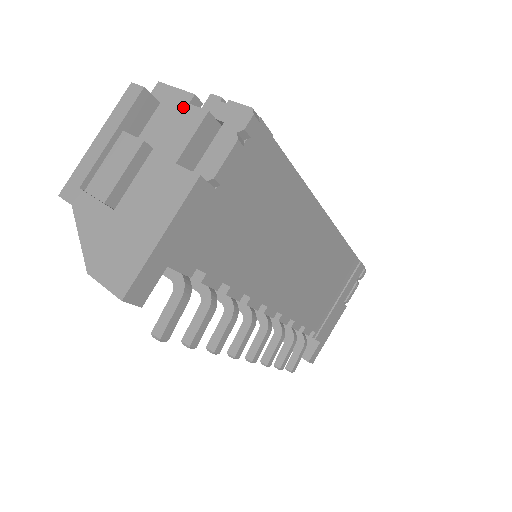
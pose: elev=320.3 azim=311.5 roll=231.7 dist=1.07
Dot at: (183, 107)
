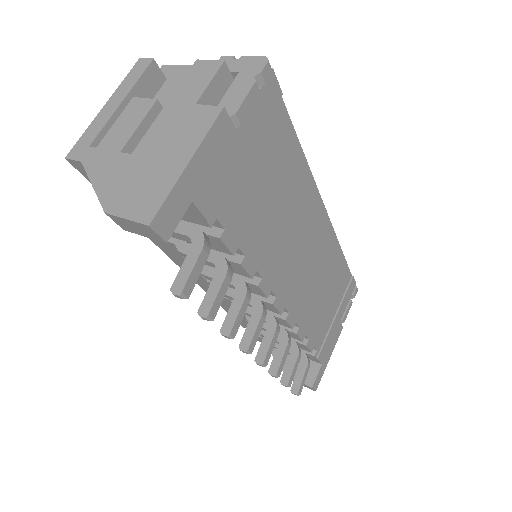
Dot at: (197, 63)
